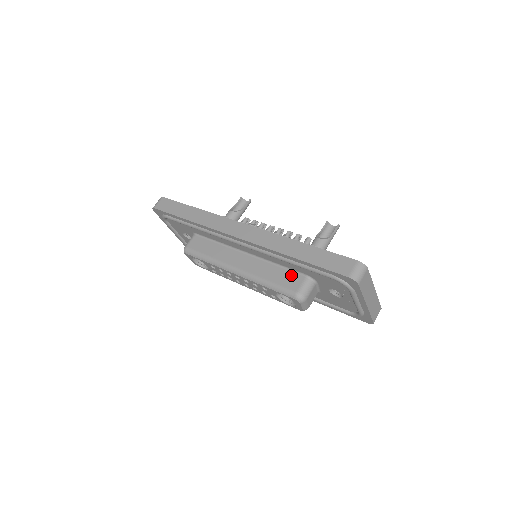
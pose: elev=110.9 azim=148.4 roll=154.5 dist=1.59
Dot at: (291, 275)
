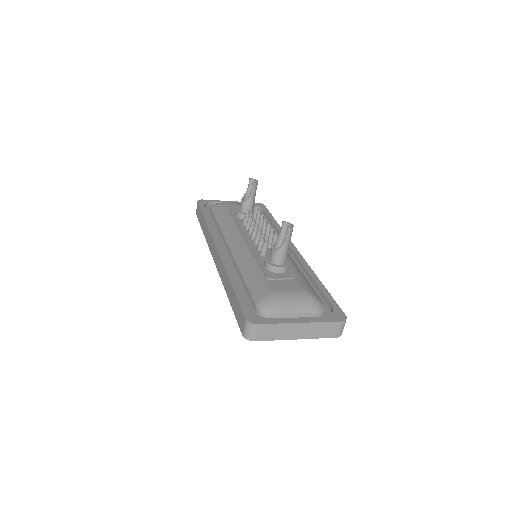
Dot at: occluded
